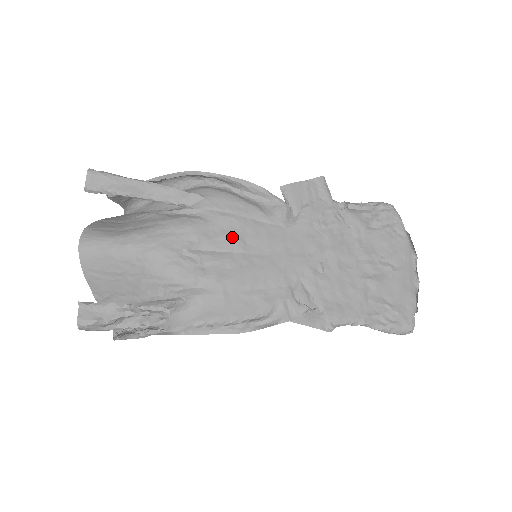
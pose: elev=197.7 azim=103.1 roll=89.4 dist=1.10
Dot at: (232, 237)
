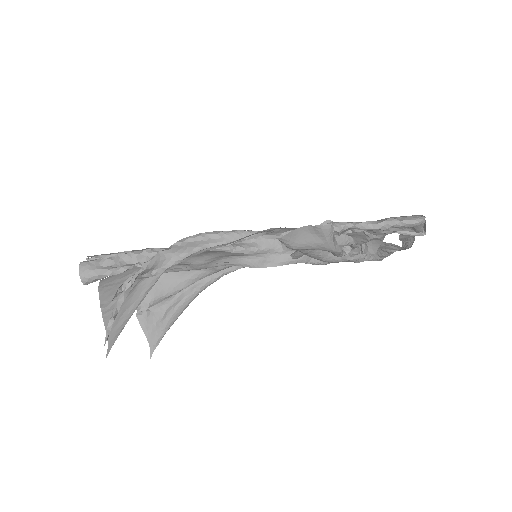
Dot at: occluded
